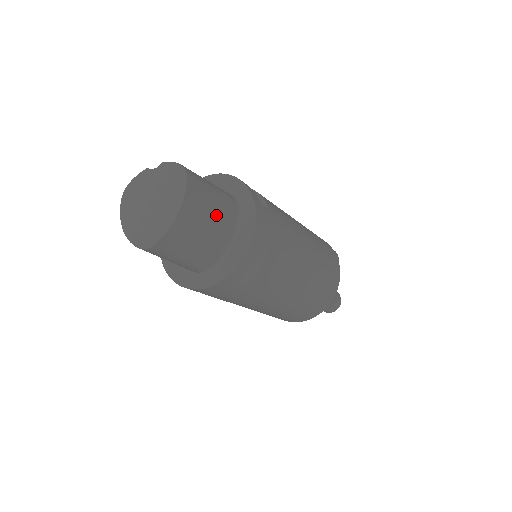
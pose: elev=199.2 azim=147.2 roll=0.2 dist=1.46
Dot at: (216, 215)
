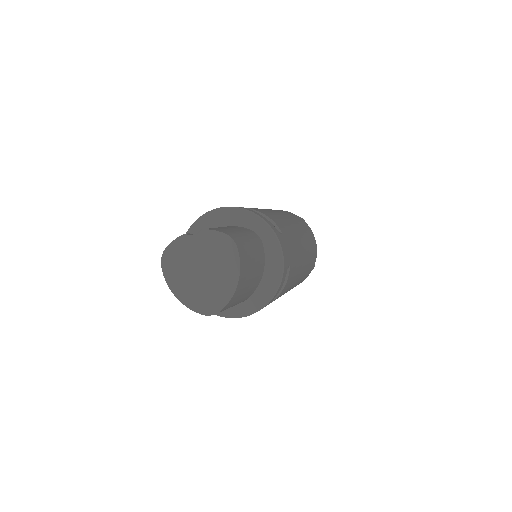
Dot at: (255, 263)
